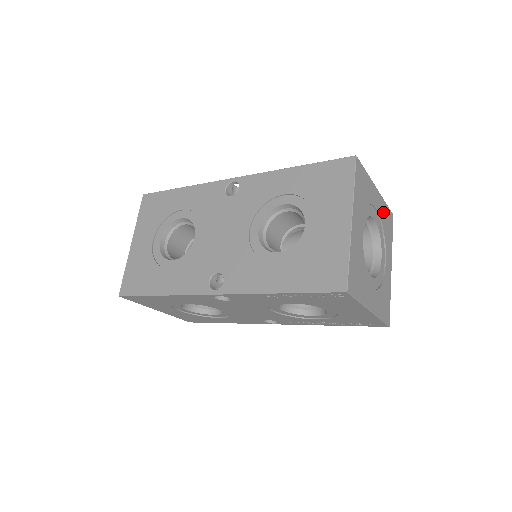
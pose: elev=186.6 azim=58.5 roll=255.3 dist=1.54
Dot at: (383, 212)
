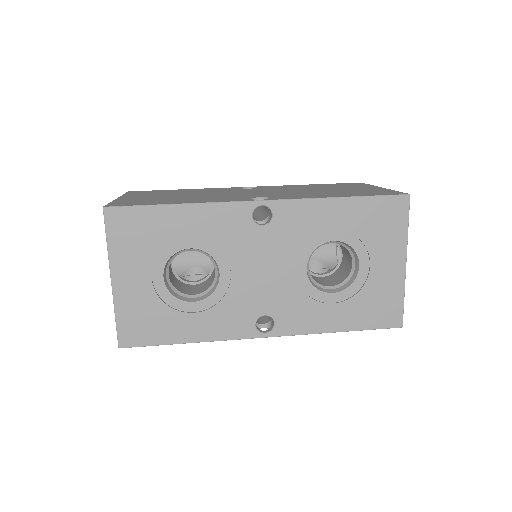
Dot at: occluded
